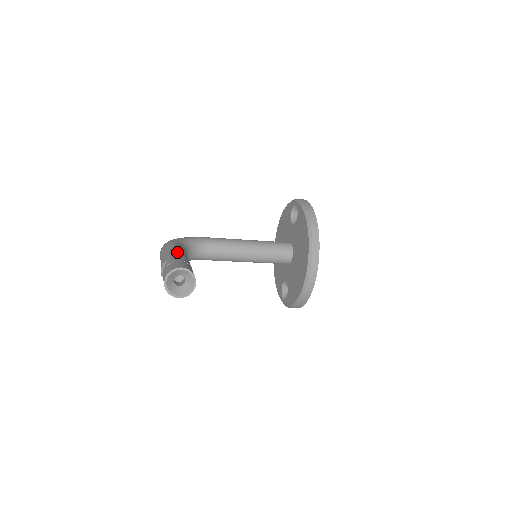
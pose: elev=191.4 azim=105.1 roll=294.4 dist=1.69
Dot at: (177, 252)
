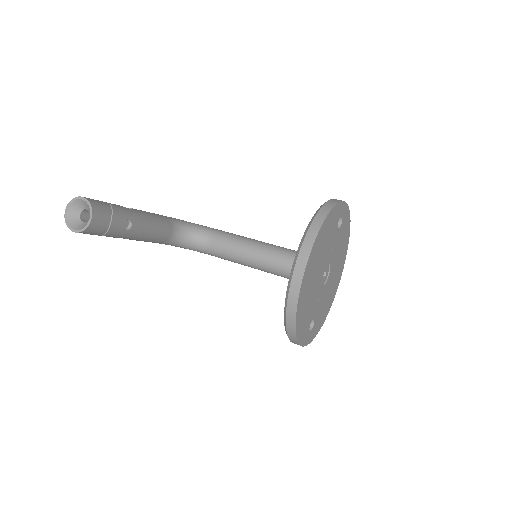
Dot at: (132, 208)
